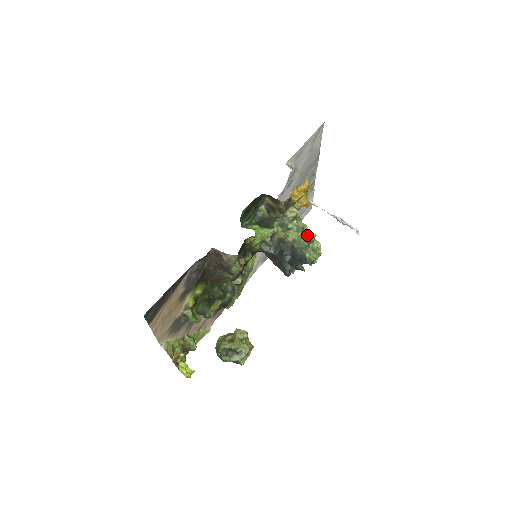
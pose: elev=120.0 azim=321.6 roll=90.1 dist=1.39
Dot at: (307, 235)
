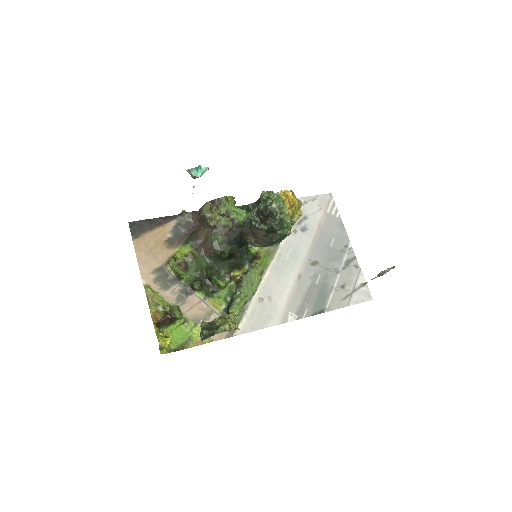
Dot at: (268, 191)
